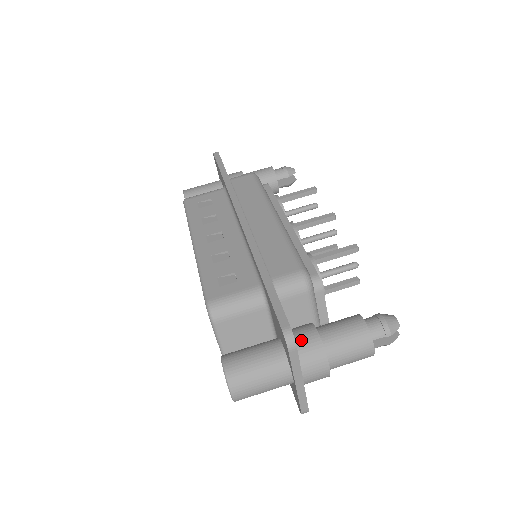
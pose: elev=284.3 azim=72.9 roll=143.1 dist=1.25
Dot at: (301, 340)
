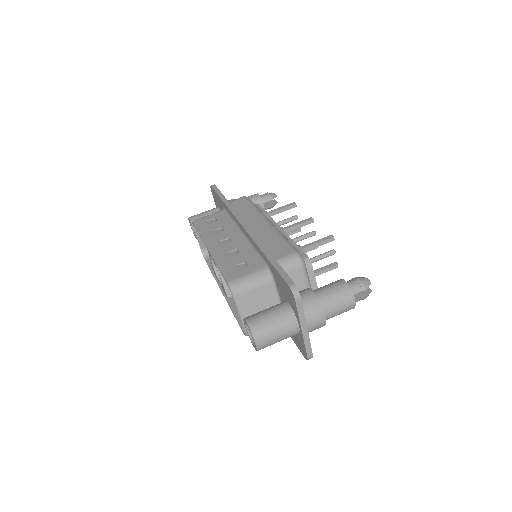
Dot at: (302, 298)
